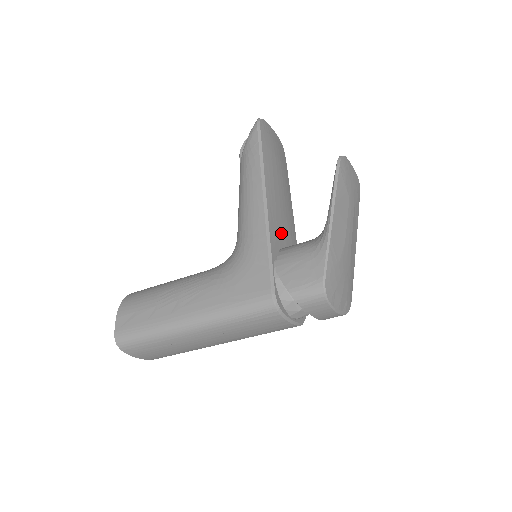
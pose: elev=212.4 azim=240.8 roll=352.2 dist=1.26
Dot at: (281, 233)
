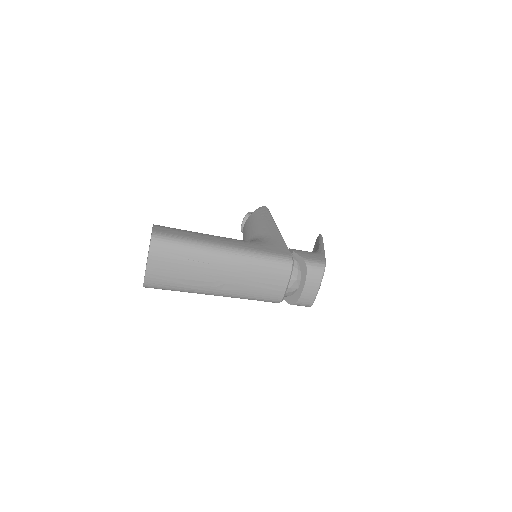
Dot at: occluded
